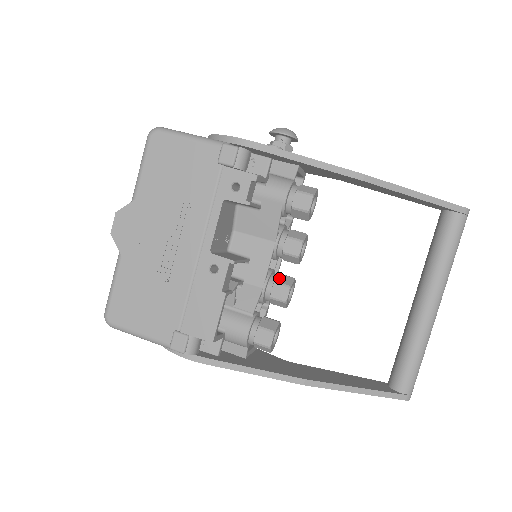
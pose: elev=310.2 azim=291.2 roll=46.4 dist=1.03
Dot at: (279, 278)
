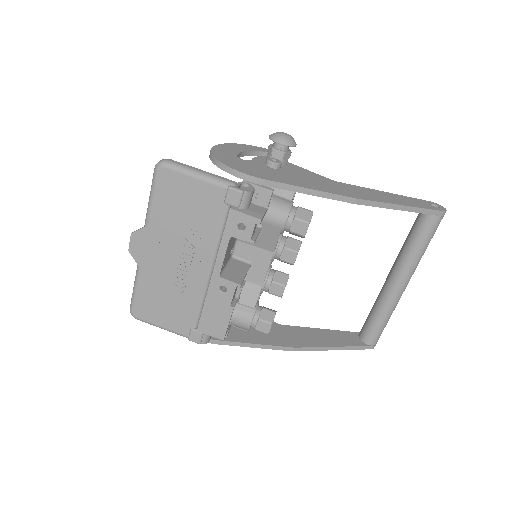
Dot at: (276, 277)
